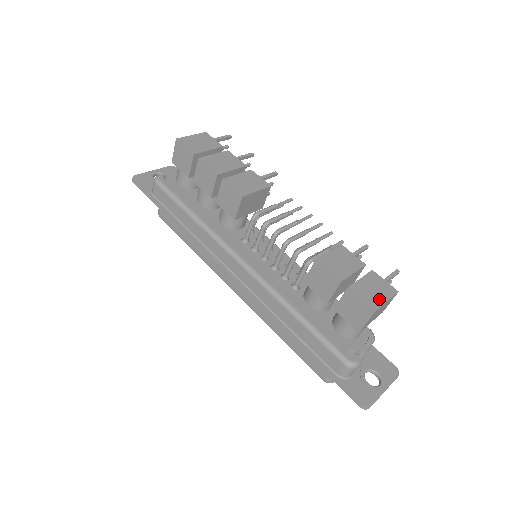
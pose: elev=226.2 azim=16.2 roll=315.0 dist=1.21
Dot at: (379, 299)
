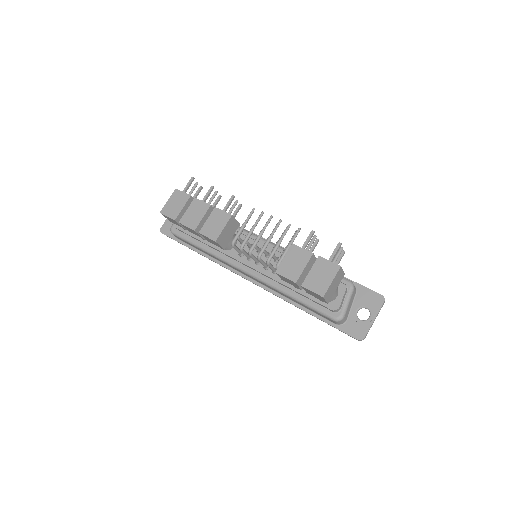
Dot at: (326, 283)
